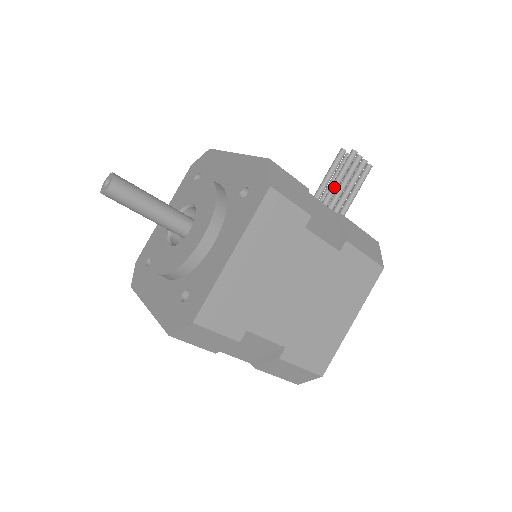
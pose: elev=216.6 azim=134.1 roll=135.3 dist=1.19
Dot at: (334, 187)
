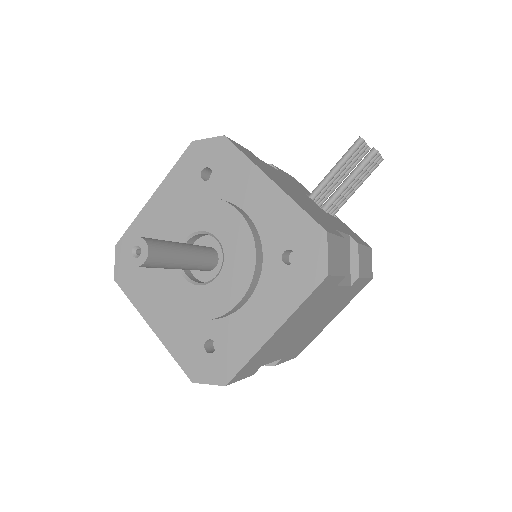
Dot at: (345, 187)
